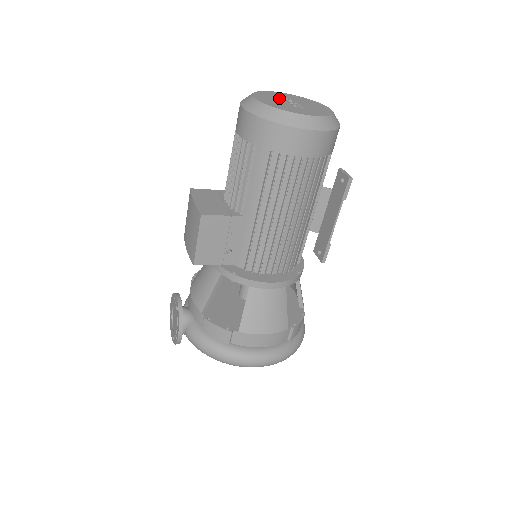
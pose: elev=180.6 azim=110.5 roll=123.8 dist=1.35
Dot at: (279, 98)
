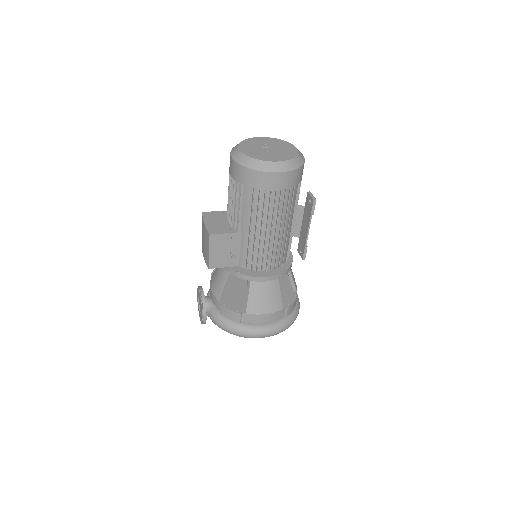
Dot at: (258, 145)
